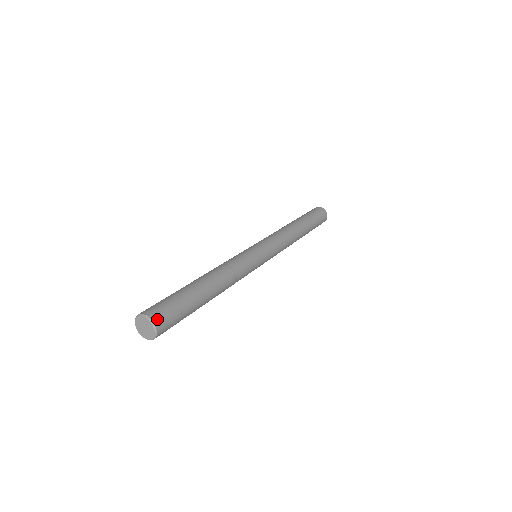
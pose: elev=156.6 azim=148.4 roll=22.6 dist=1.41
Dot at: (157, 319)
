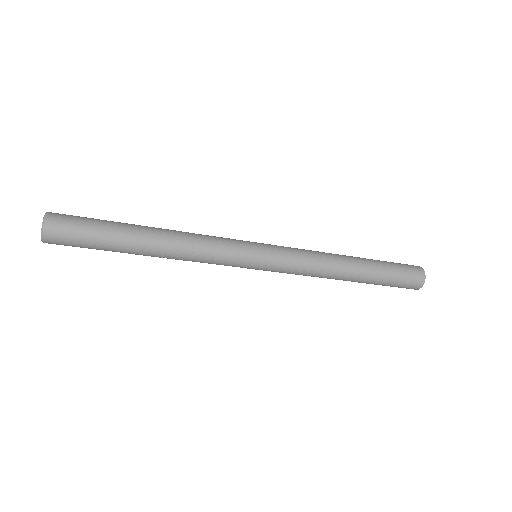
Dot at: (54, 213)
